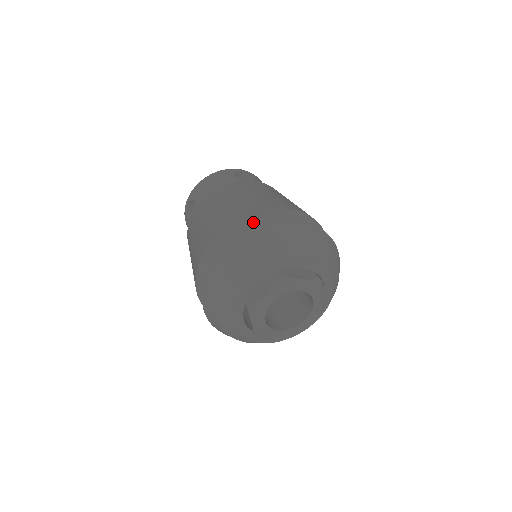
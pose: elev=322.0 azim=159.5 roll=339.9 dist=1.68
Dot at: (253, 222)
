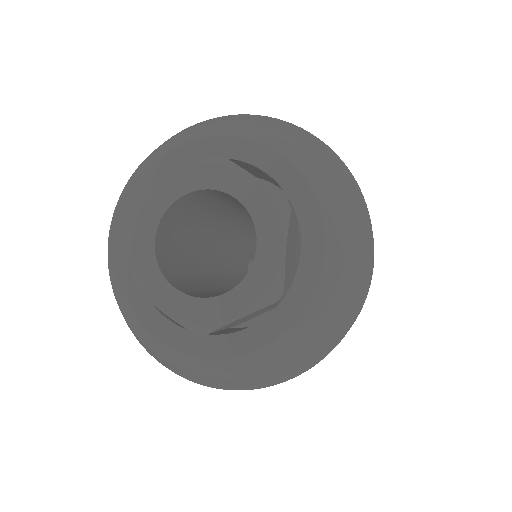
Dot at: occluded
